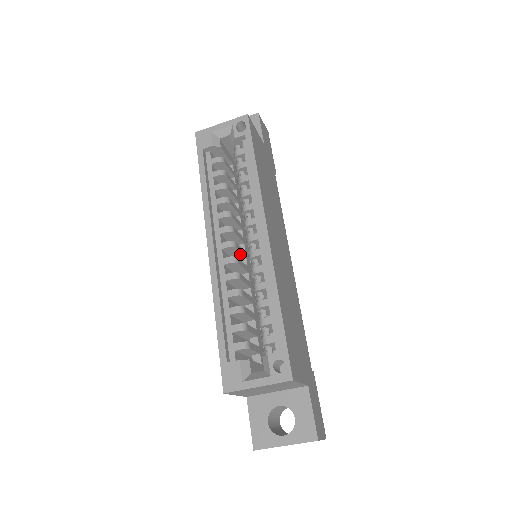
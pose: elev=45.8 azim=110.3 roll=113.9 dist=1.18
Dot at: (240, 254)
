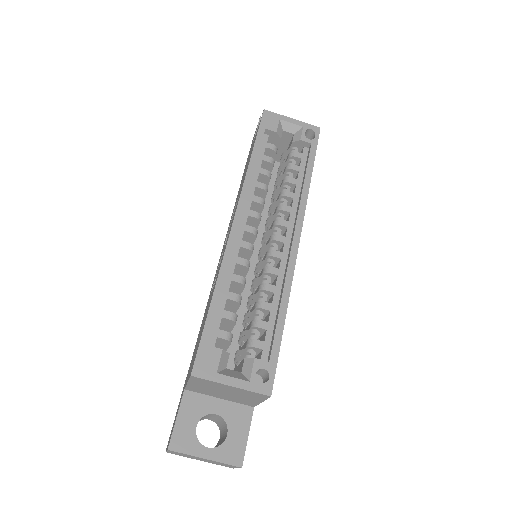
Dot at: occluded
